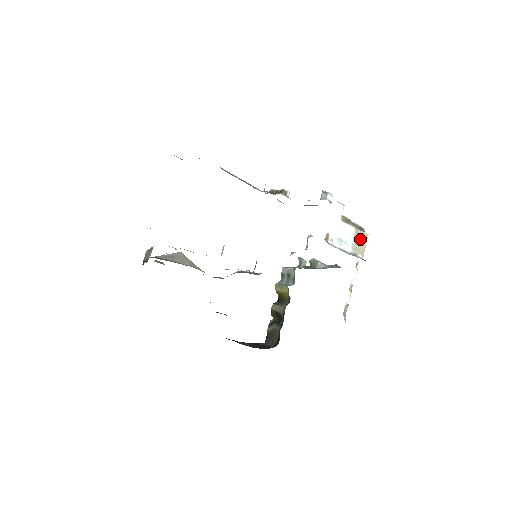
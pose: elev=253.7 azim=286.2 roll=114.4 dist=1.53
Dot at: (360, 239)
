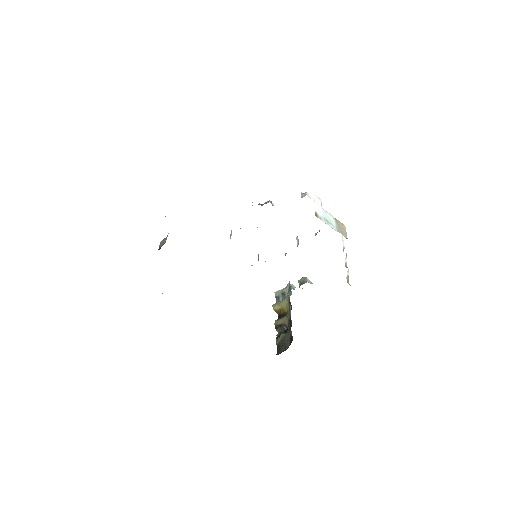
Dot at: (340, 226)
